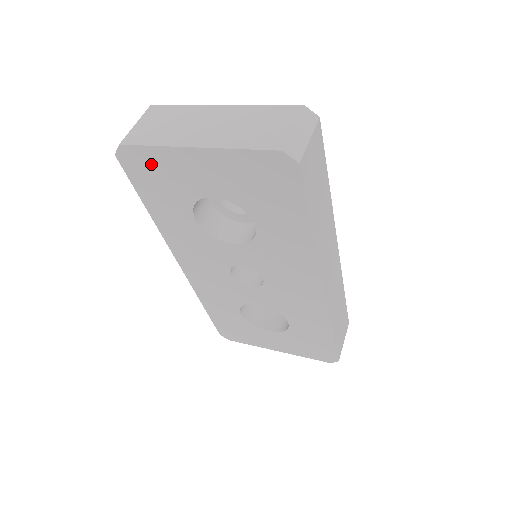
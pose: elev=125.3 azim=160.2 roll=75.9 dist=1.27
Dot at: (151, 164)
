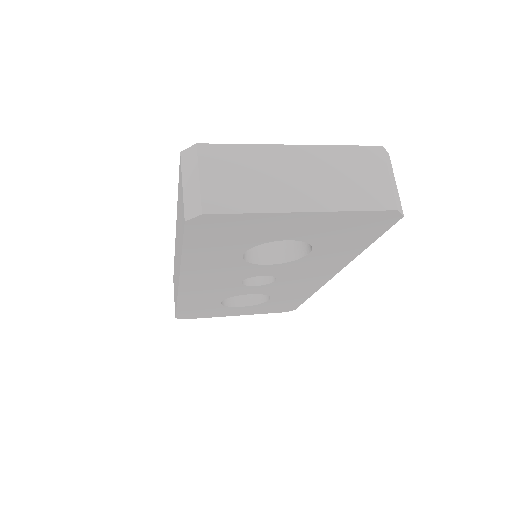
Dot at: (232, 225)
